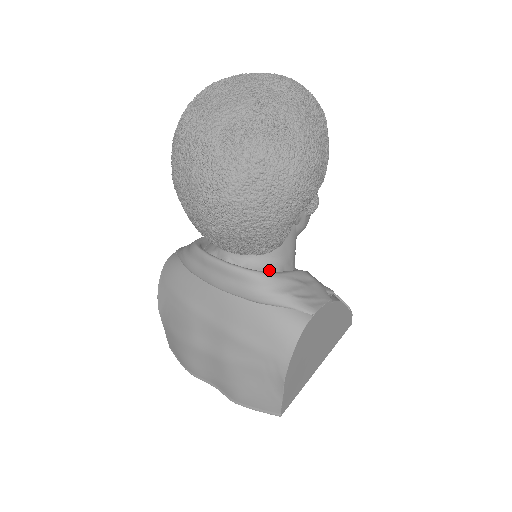
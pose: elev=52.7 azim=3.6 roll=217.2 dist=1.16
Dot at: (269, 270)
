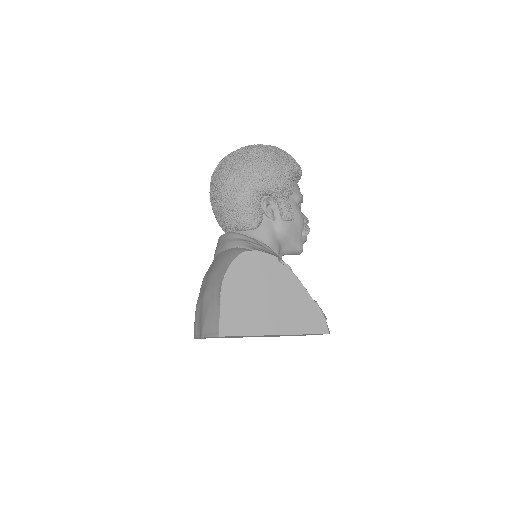
Dot at: occluded
